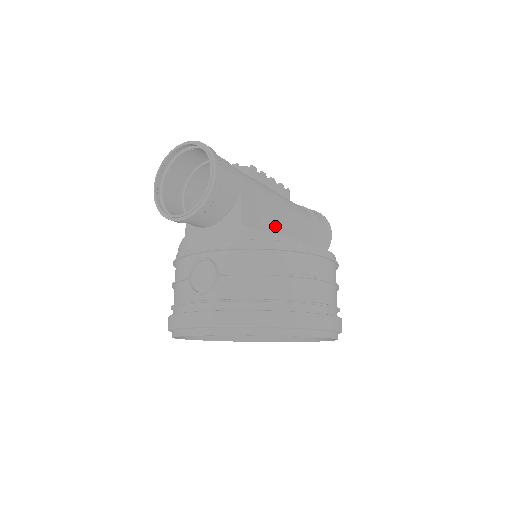
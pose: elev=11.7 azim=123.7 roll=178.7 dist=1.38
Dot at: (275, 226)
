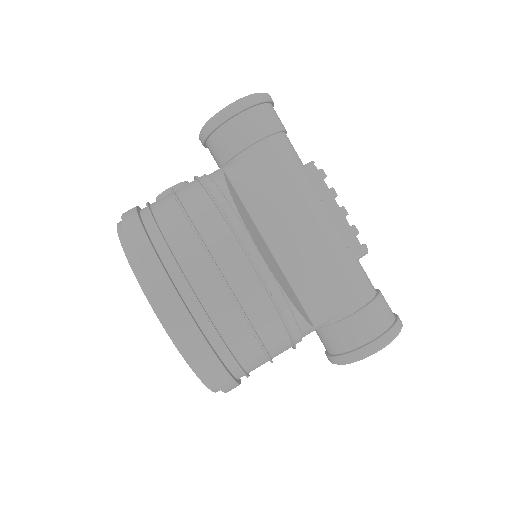
Dot at: (276, 224)
